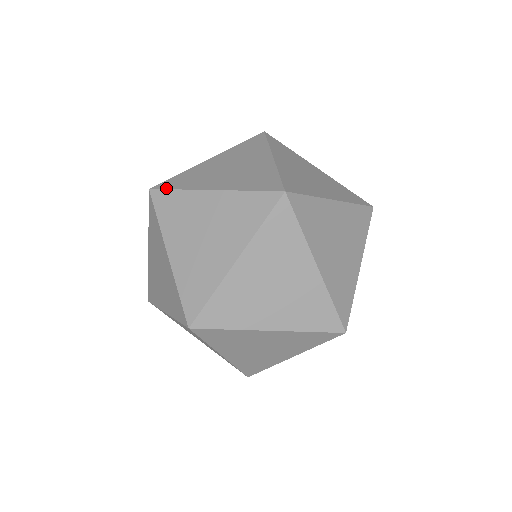
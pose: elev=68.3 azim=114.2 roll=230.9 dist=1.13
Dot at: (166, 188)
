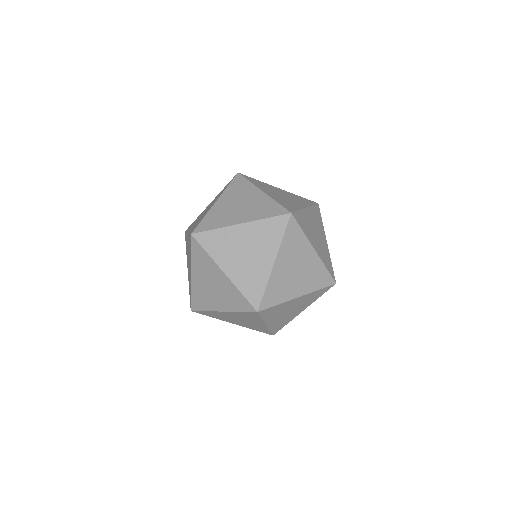
Dot at: (205, 230)
